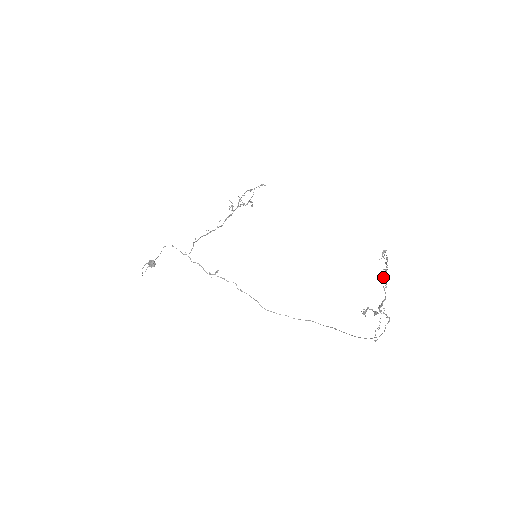
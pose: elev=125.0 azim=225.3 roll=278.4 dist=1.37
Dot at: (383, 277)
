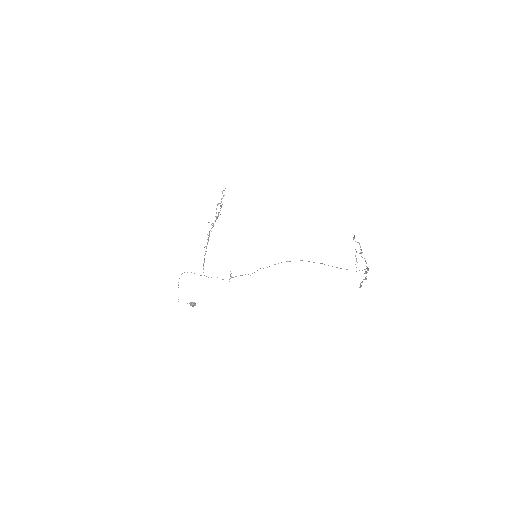
Dot at: occluded
